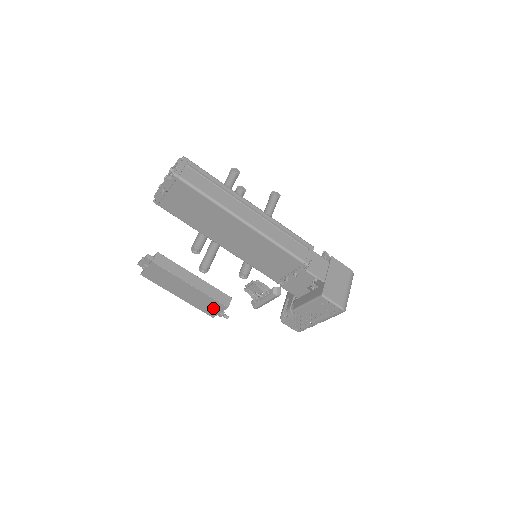
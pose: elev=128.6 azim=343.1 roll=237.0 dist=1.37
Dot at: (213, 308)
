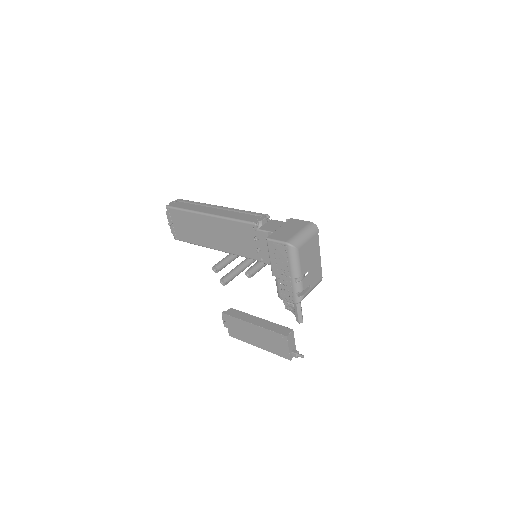
Dot at: (281, 345)
